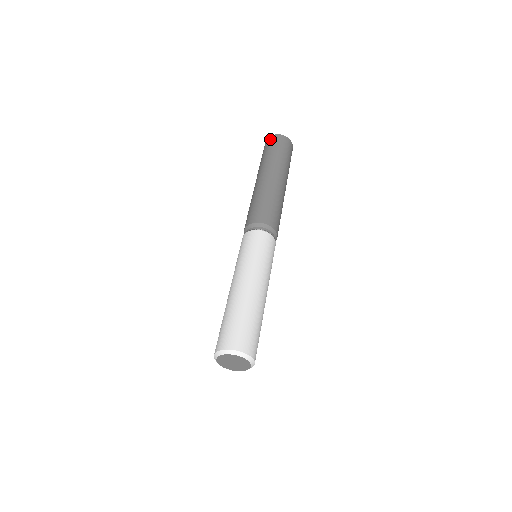
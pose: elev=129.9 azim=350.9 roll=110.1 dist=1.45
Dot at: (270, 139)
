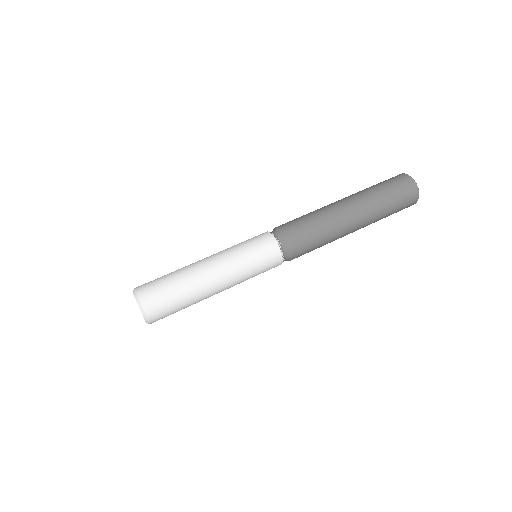
Dot at: (409, 183)
